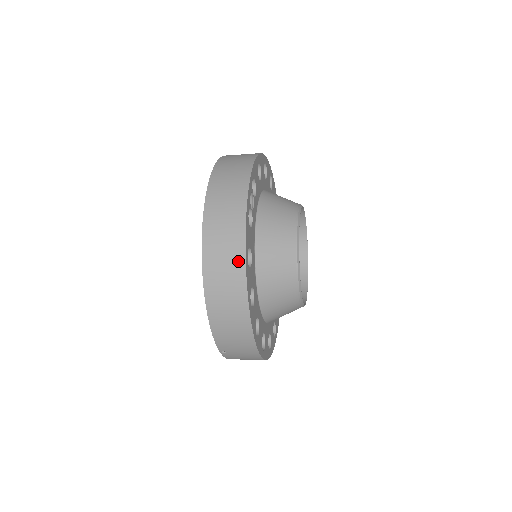
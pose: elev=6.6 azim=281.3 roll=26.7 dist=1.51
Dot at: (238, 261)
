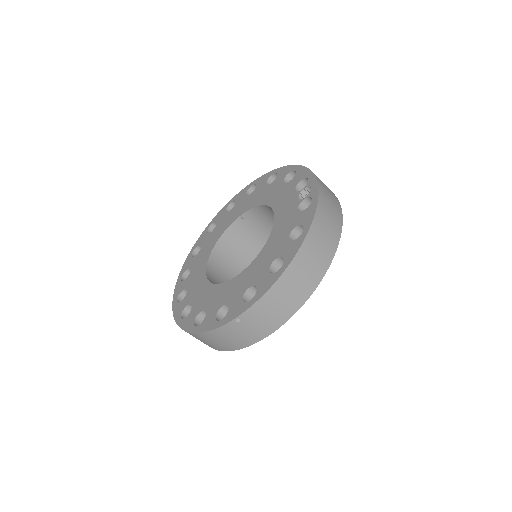
Dot at: (330, 253)
